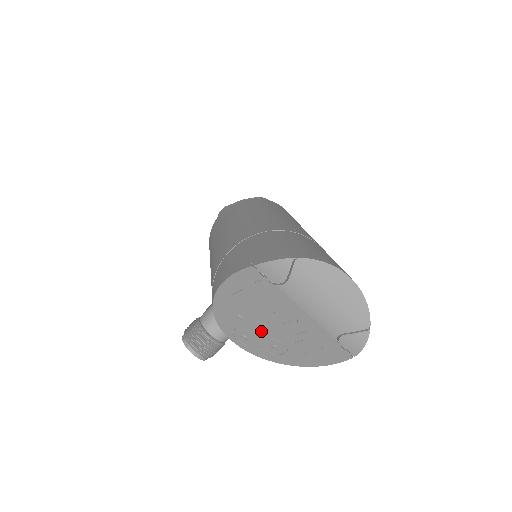
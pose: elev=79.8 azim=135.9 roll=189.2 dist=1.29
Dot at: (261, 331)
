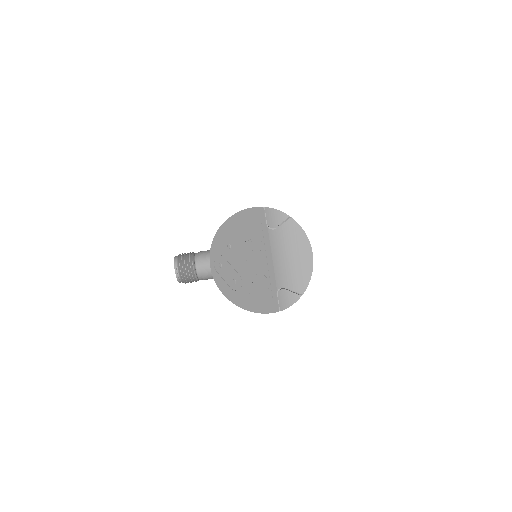
Dot at: (235, 264)
